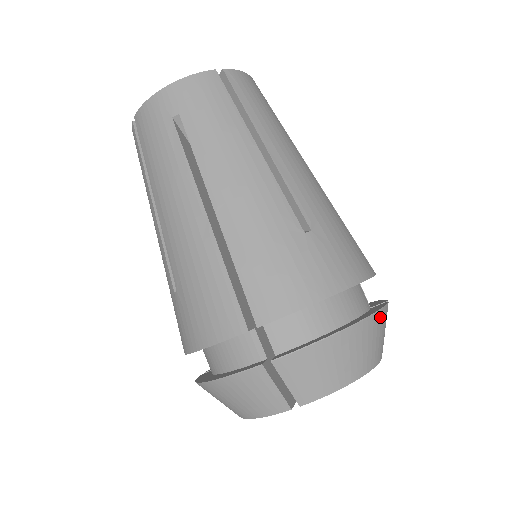
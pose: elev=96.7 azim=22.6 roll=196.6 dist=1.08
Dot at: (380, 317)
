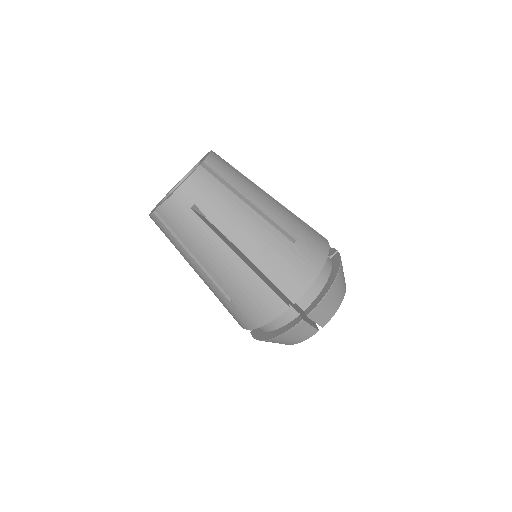
Dot at: (341, 265)
